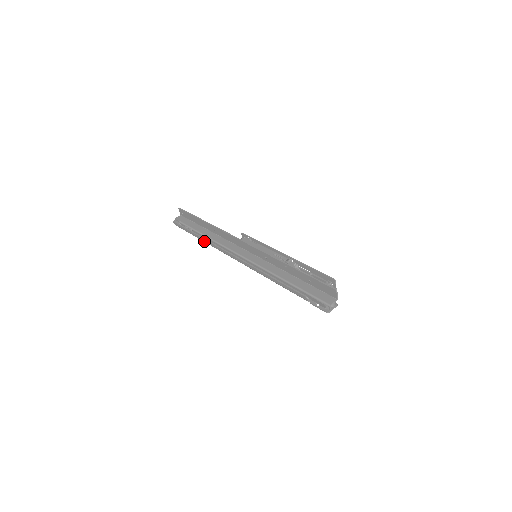
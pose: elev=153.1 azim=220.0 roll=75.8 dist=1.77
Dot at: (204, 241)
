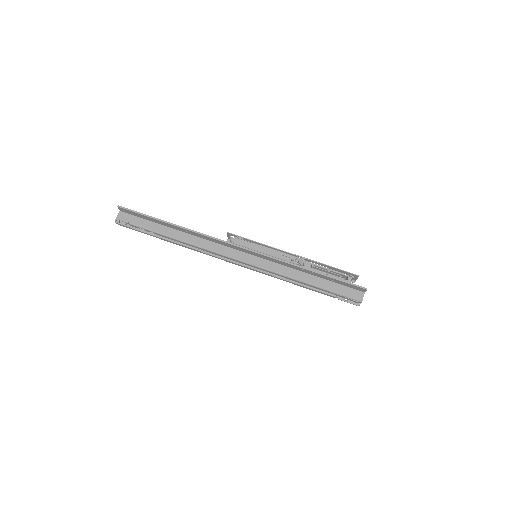
Dot at: occluded
